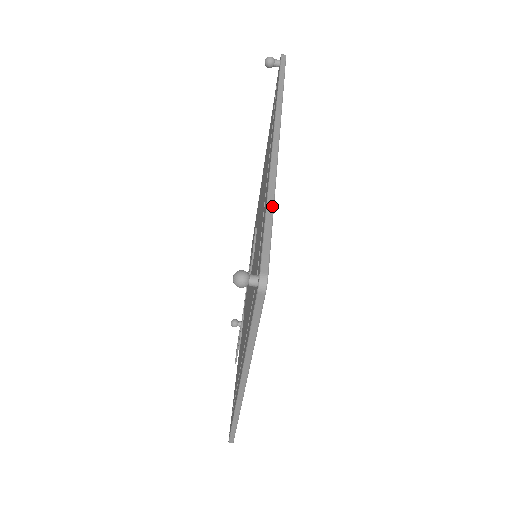
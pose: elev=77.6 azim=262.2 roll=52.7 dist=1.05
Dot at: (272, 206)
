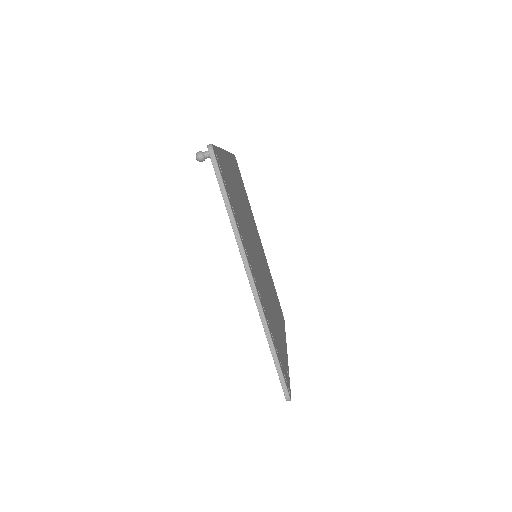
Dot at: (218, 147)
